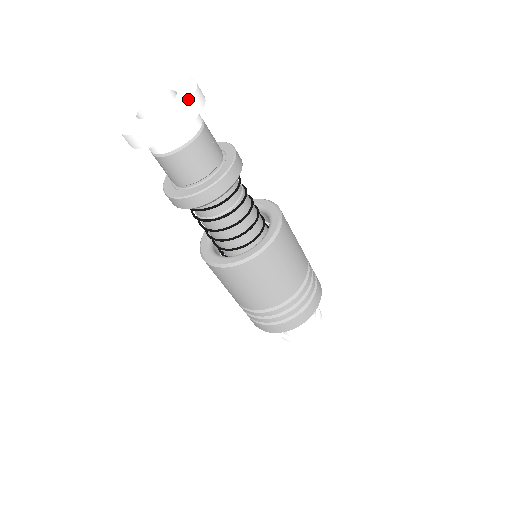
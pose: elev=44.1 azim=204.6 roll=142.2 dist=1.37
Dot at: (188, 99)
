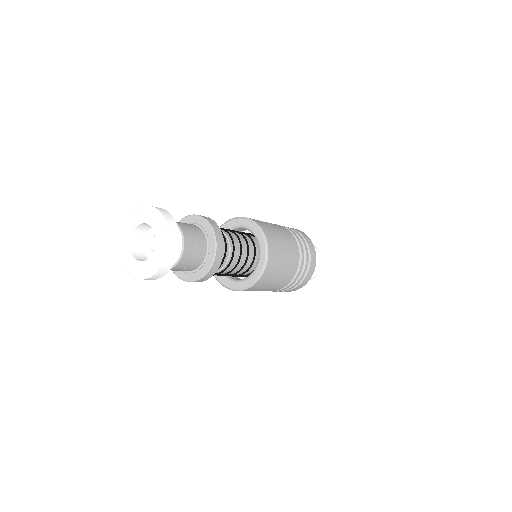
Dot at: (165, 254)
